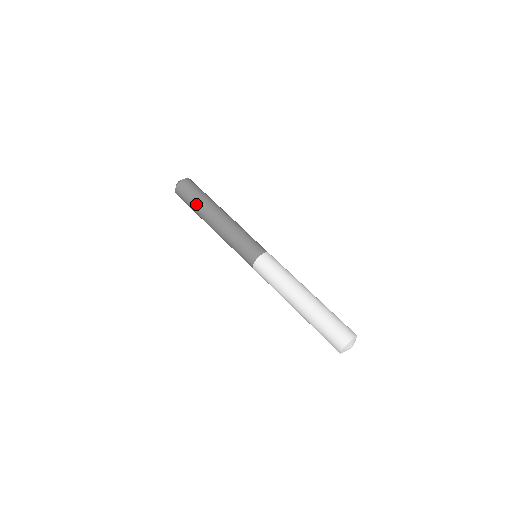
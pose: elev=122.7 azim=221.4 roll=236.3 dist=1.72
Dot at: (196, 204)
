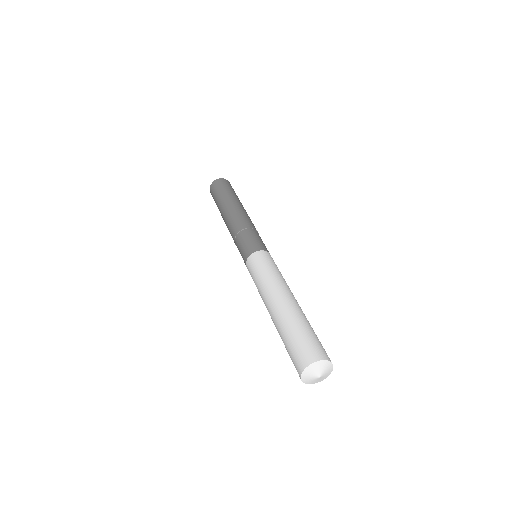
Dot at: (223, 196)
